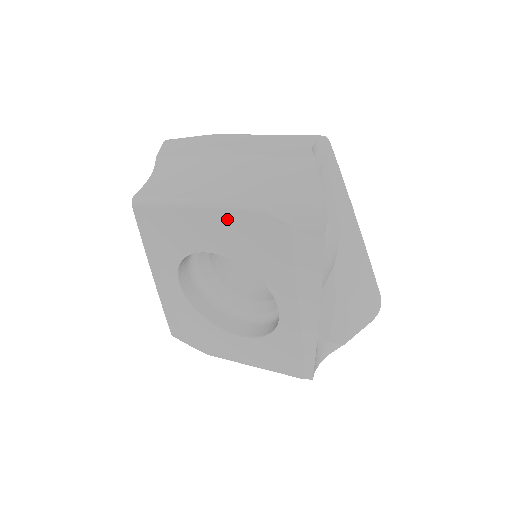
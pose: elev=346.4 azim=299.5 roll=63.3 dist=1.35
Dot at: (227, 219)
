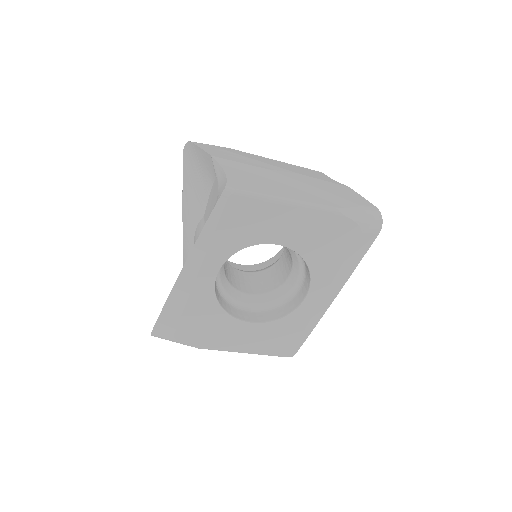
Dot at: (315, 218)
